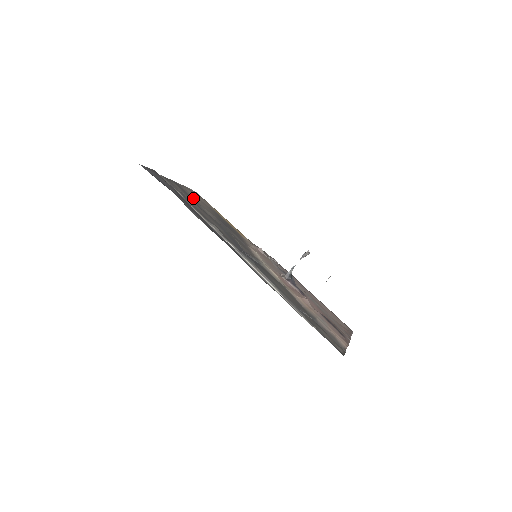
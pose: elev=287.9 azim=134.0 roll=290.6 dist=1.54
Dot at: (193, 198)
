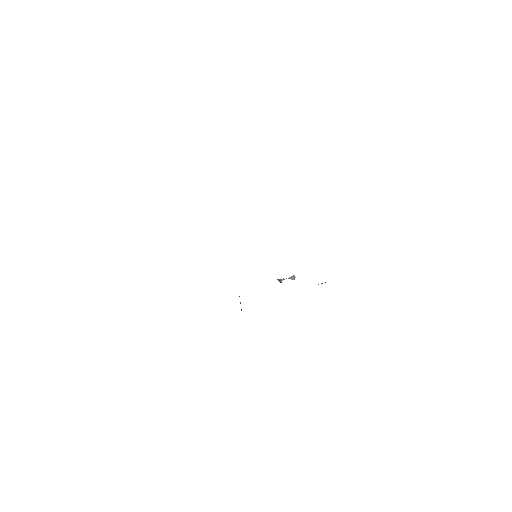
Dot at: occluded
